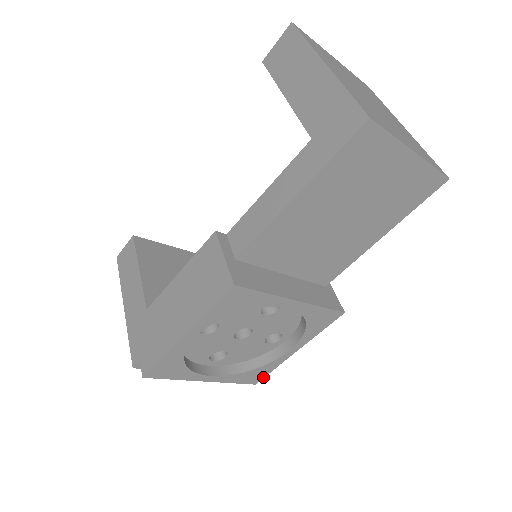
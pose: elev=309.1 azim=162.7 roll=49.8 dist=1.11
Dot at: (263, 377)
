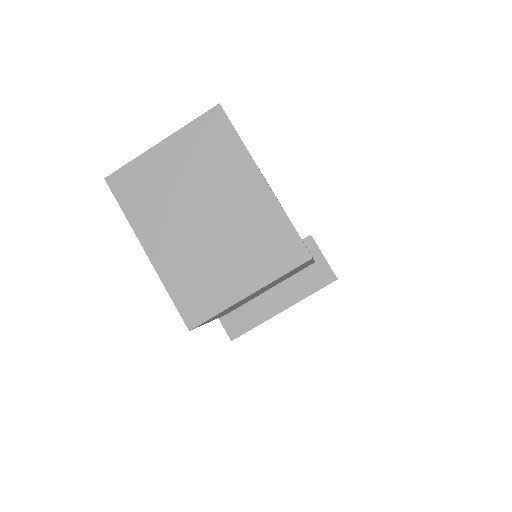
Dot at: occluded
